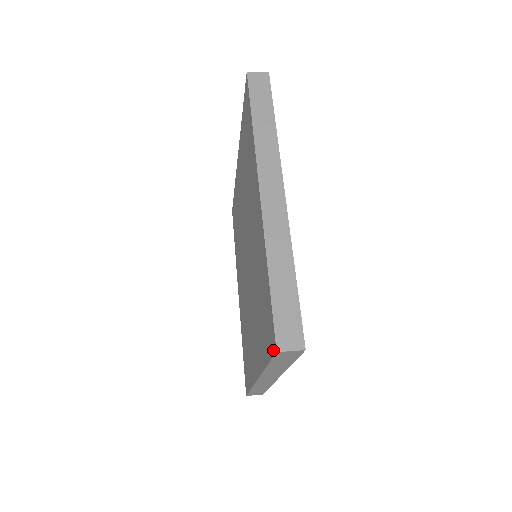
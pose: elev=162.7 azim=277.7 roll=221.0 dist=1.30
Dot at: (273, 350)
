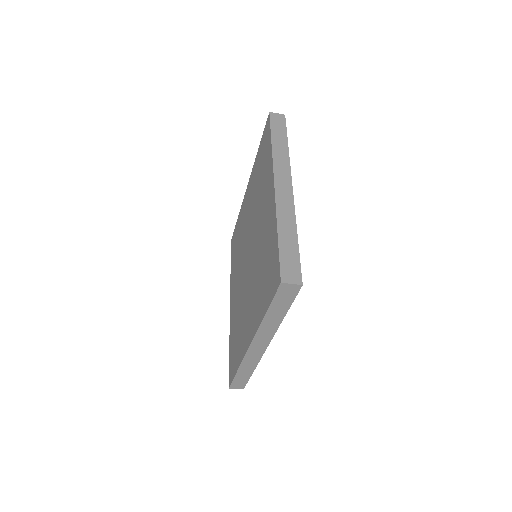
Dot at: (277, 286)
